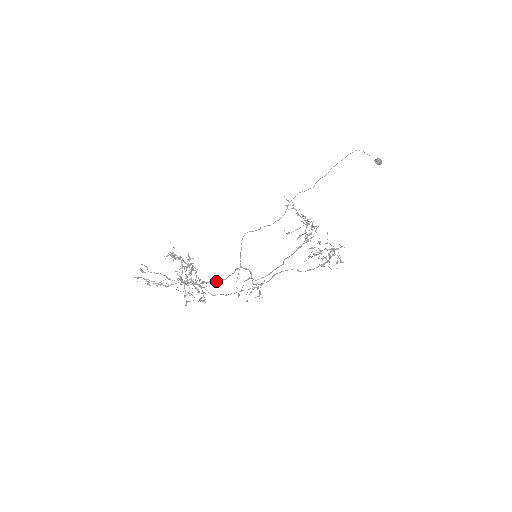
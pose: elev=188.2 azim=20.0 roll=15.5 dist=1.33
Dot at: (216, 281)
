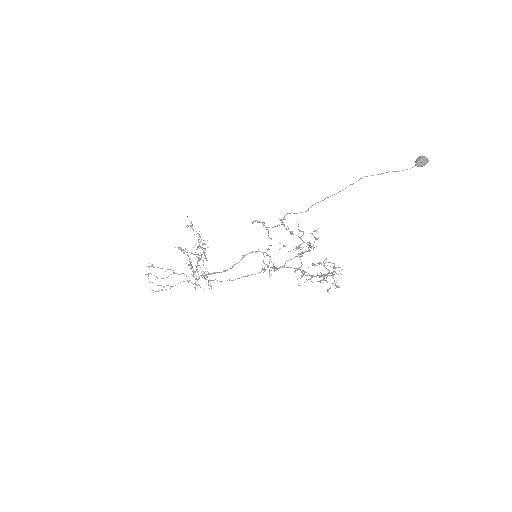
Dot at: occluded
